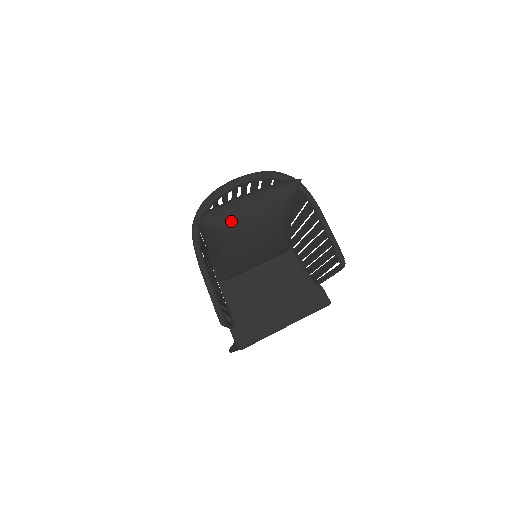
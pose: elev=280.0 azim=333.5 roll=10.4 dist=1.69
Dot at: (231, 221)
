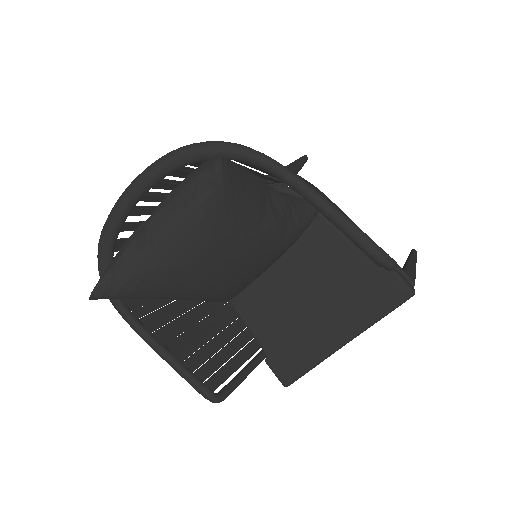
Dot at: (140, 278)
